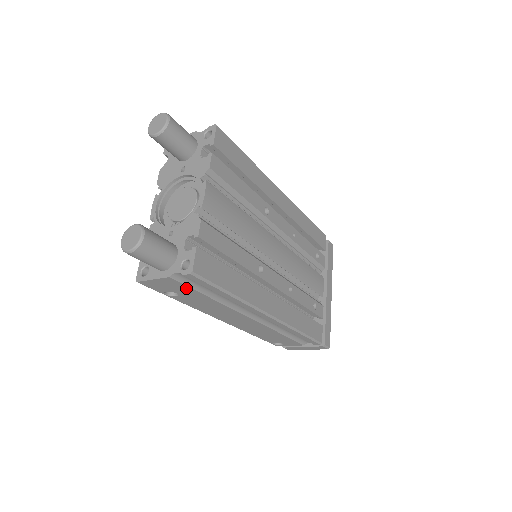
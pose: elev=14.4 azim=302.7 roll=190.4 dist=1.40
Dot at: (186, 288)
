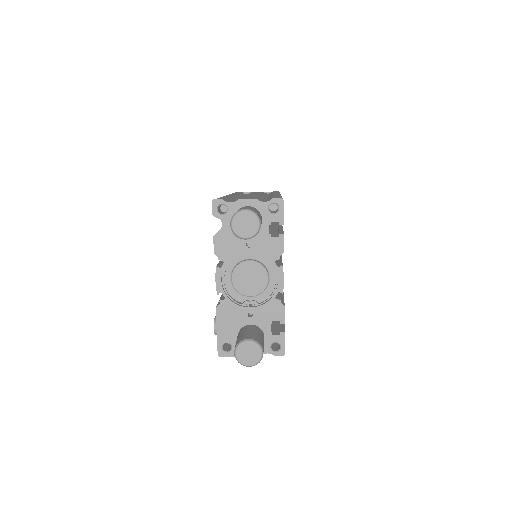
Dot at: occluded
